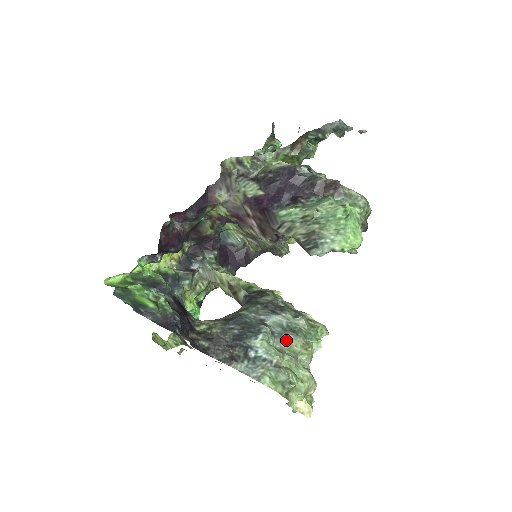
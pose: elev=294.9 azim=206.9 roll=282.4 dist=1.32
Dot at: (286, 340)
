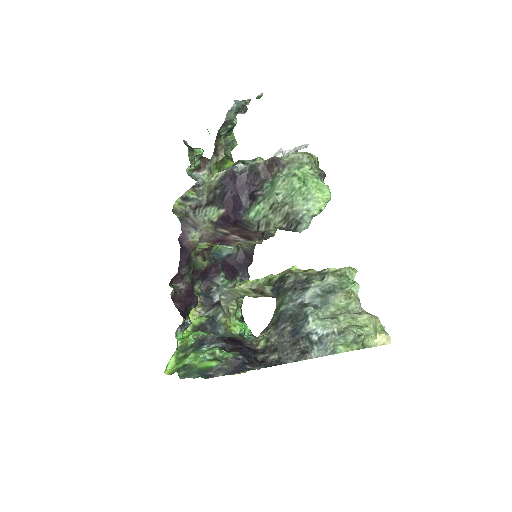
Dot at: (330, 304)
